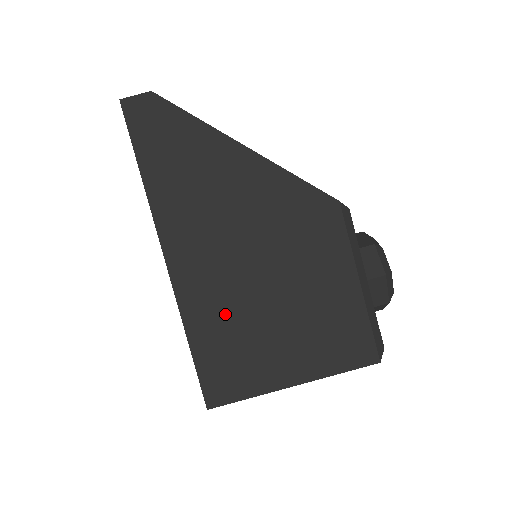
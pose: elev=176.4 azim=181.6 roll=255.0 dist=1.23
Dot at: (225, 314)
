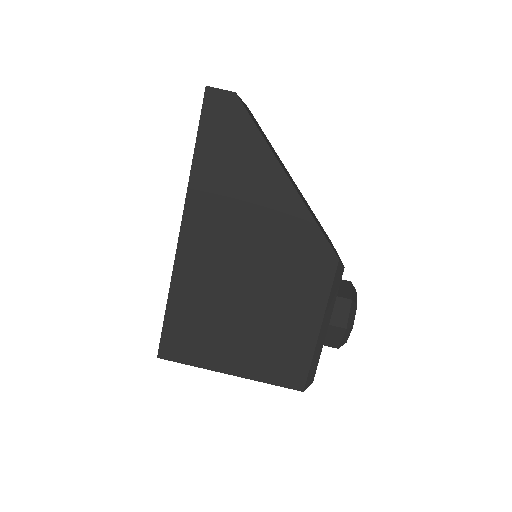
Dot at: (205, 297)
